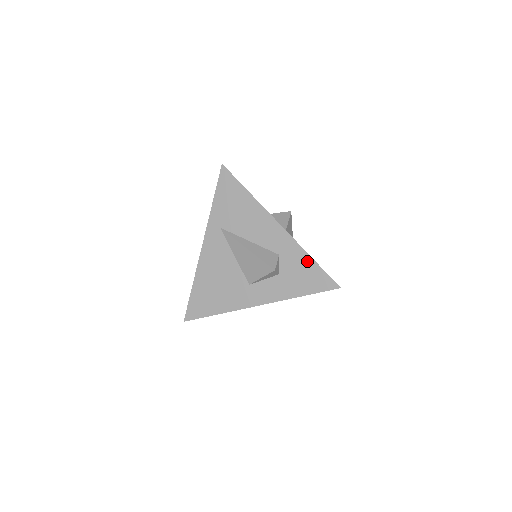
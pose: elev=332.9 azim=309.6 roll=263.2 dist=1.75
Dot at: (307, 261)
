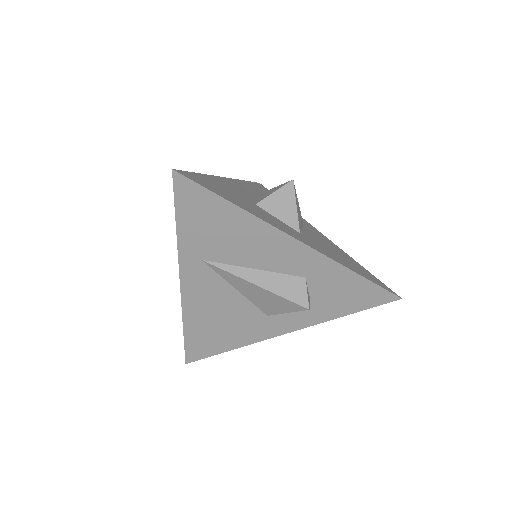
Dot at: (350, 278)
